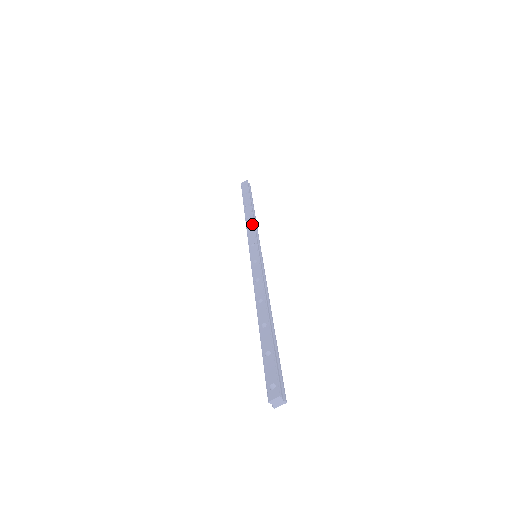
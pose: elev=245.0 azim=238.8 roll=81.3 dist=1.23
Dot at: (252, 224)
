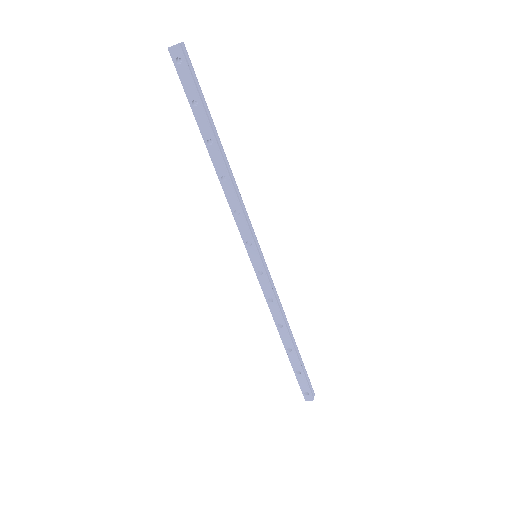
Dot at: (236, 201)
